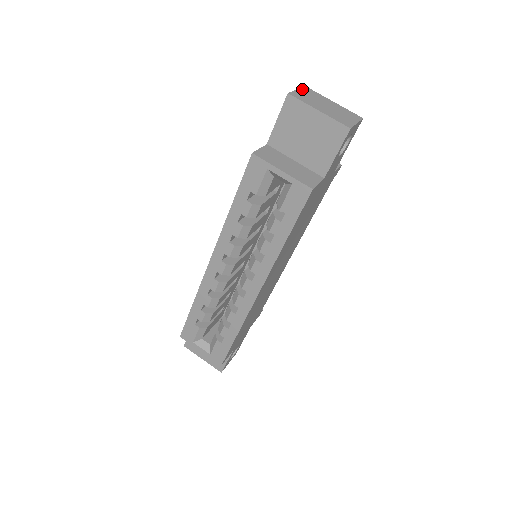
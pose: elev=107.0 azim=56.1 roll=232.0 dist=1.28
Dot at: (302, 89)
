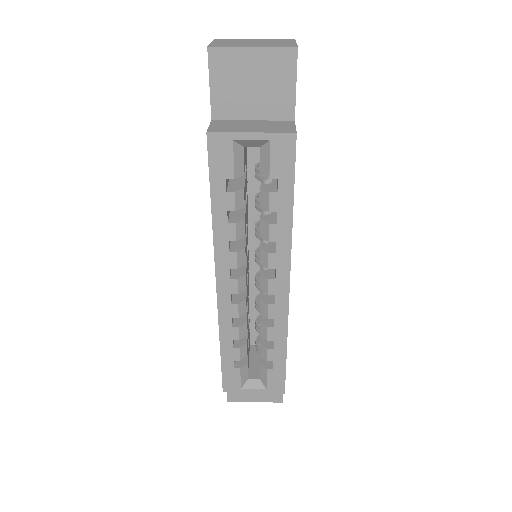
Dot at: (215, 41)
